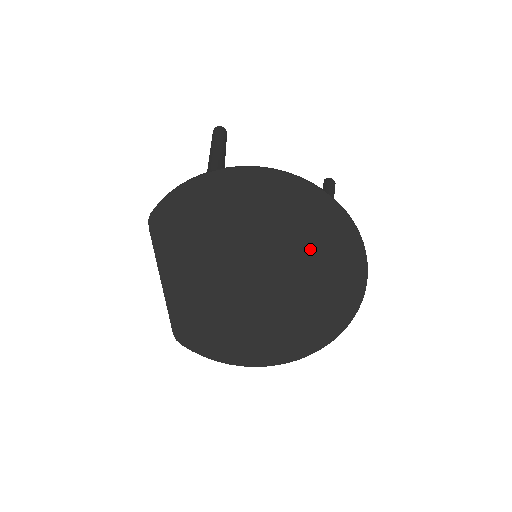
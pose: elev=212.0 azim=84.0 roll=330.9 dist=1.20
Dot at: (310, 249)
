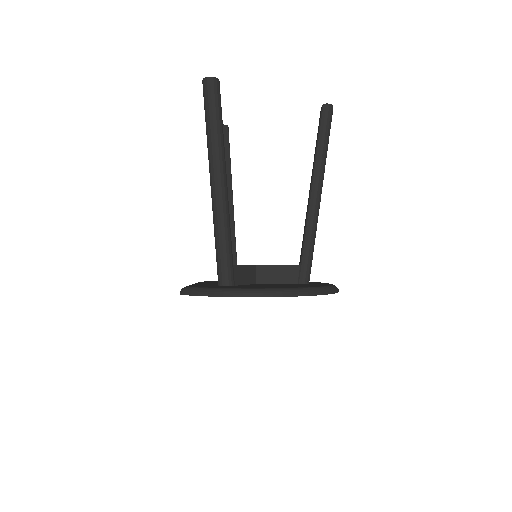
Dot at: occluded
